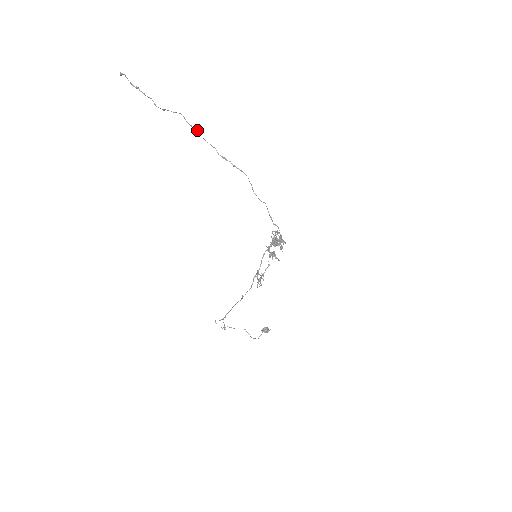
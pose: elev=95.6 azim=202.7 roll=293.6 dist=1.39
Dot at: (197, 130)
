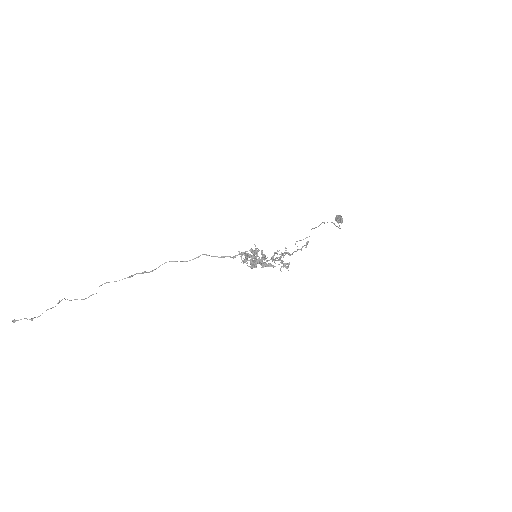
Dot at: (91, 295)
